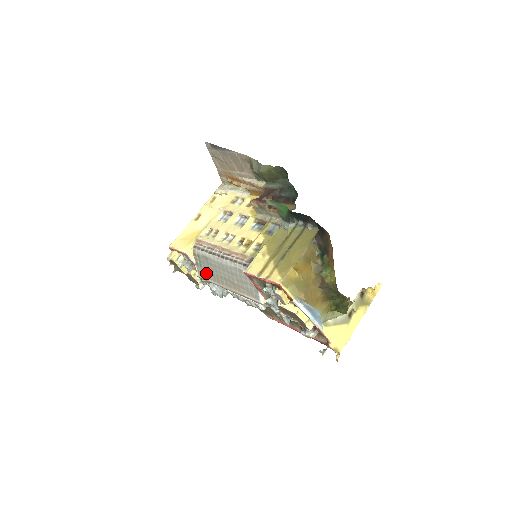
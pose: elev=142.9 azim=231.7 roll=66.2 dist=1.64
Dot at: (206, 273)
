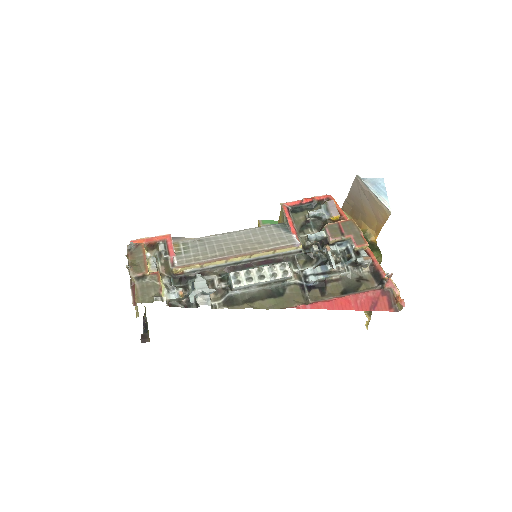
Dot at: (197, 256)
